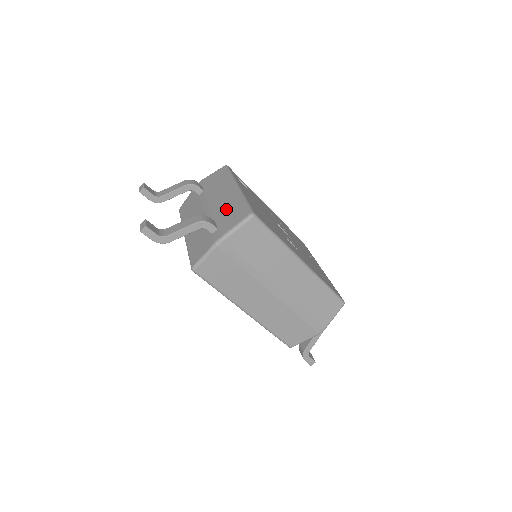
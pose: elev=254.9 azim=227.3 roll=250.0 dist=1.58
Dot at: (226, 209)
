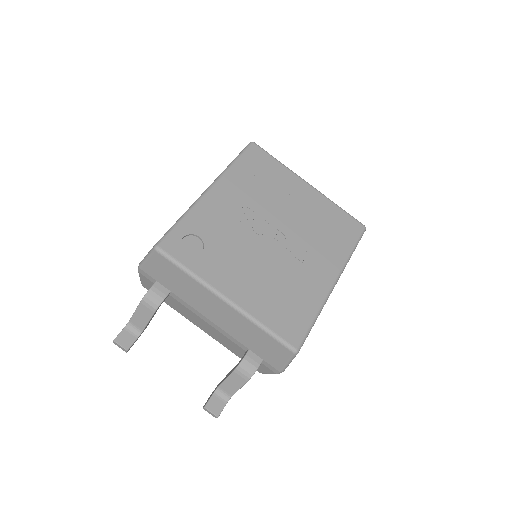
Dot at: (248, 337)
